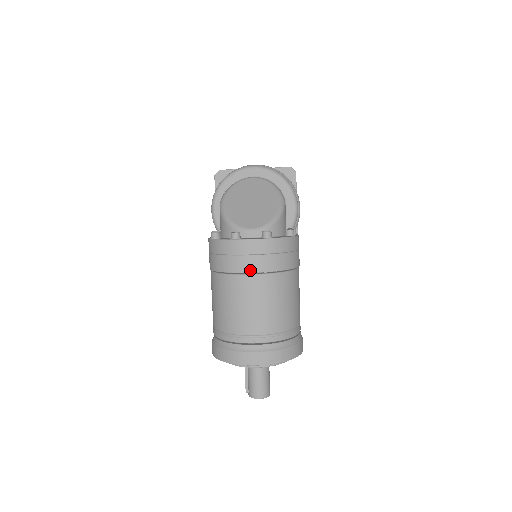
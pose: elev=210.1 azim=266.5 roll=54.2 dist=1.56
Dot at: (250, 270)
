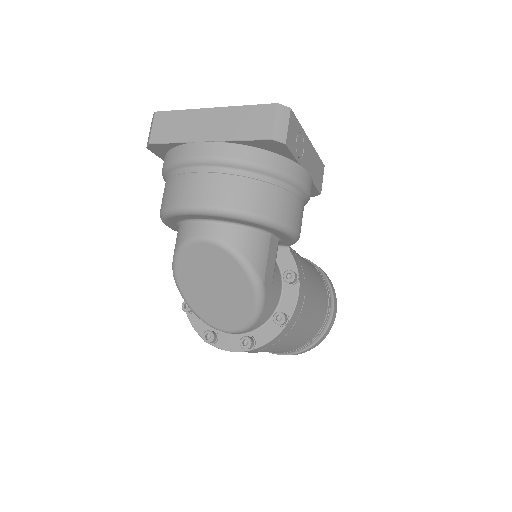
Dot at: occluded
